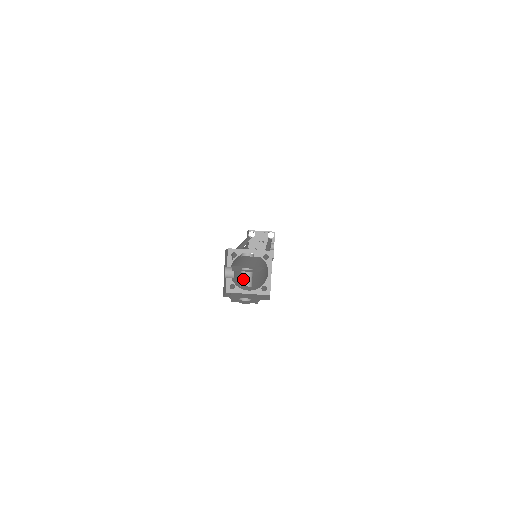
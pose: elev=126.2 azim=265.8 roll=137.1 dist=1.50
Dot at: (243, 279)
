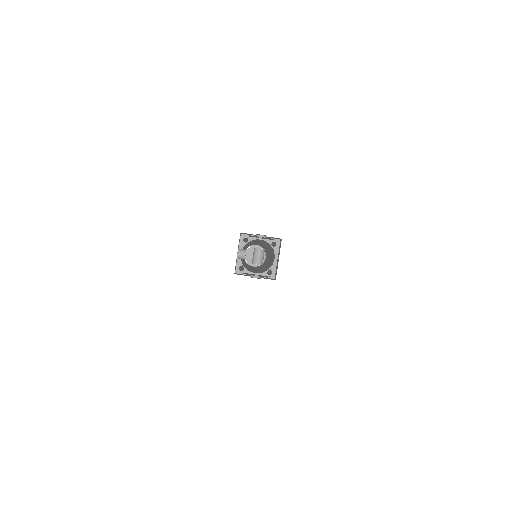
Dot at: (255, 258)
